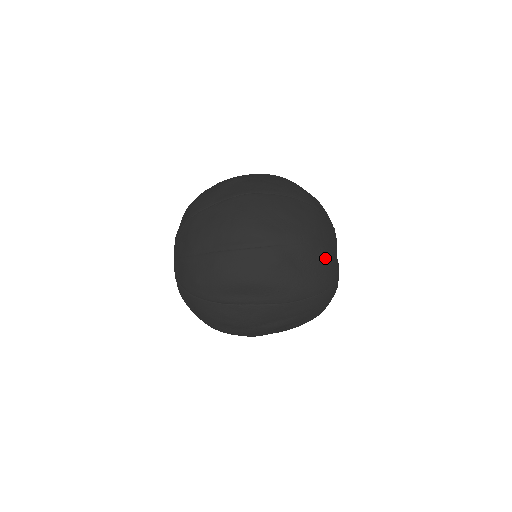
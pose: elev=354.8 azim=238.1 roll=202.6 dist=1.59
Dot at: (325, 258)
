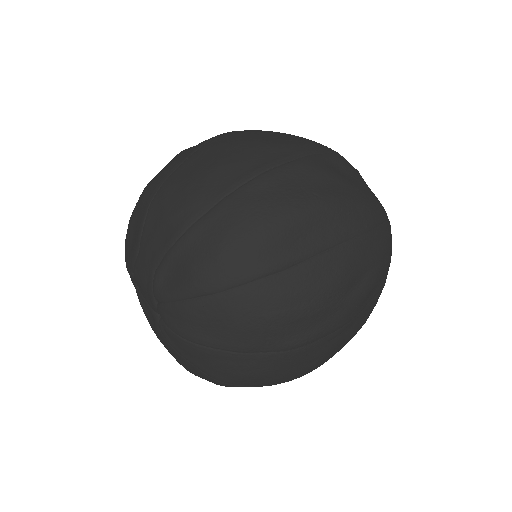
Dot at: (362, 178)
